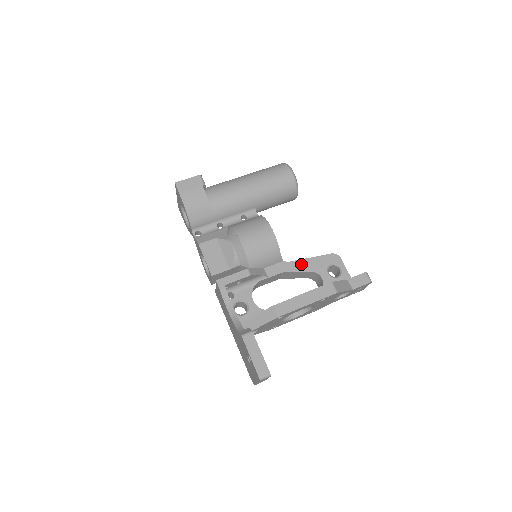
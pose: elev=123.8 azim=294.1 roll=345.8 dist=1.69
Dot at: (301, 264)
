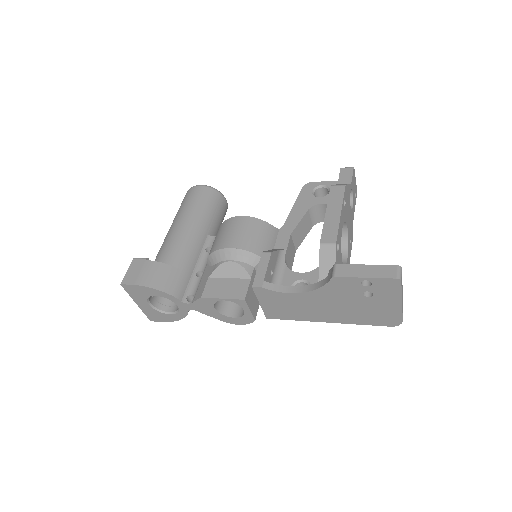
Dot at: (294, 216)
